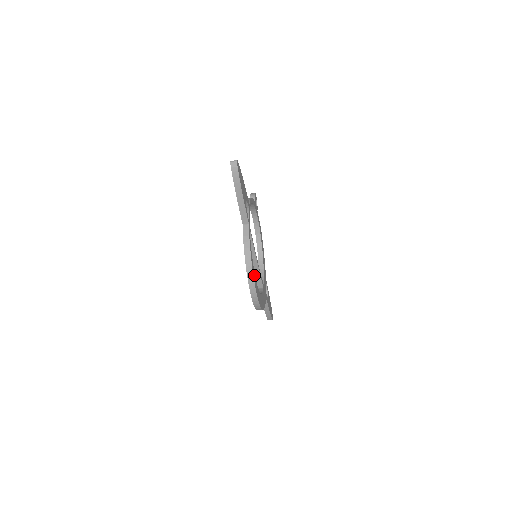
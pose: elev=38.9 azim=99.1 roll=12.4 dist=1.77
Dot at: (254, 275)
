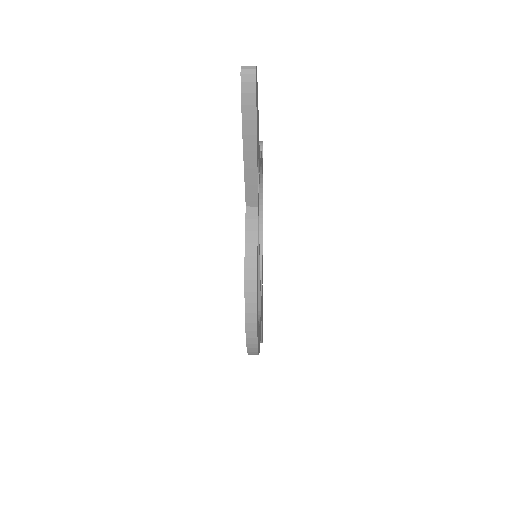
Dot at: (257, 305)
